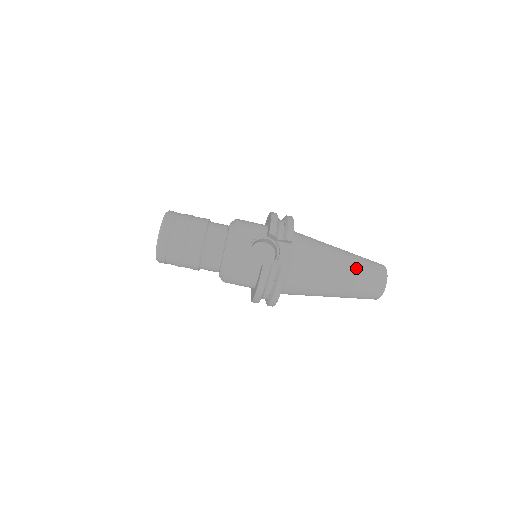
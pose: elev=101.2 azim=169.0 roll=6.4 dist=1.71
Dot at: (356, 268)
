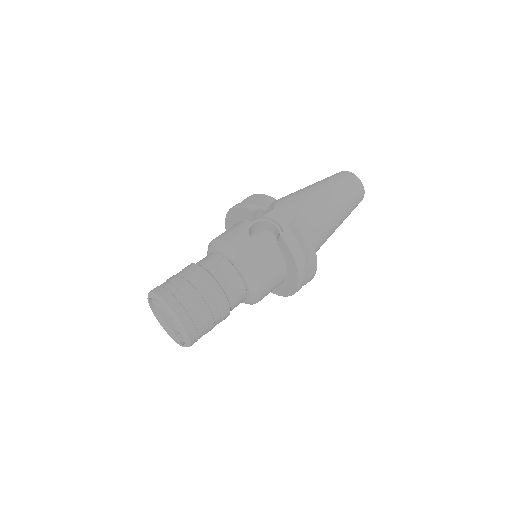
Dot at: (331, 184)
